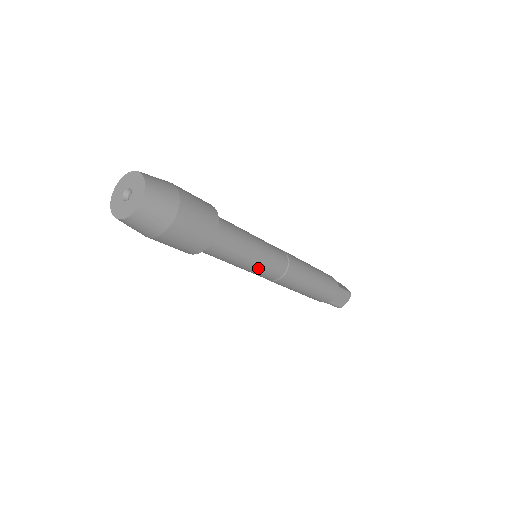
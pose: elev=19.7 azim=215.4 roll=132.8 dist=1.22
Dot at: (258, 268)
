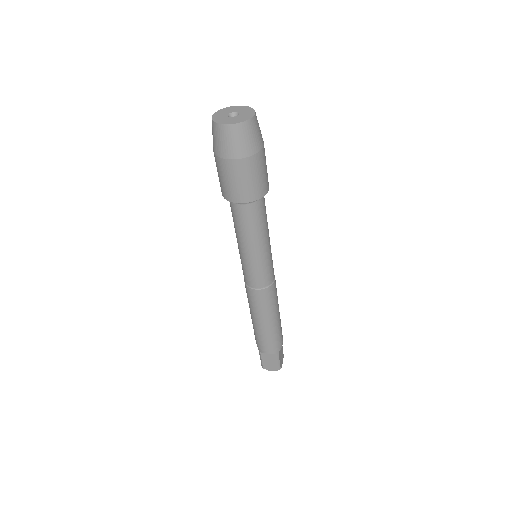
Dot at: (247, 261)
